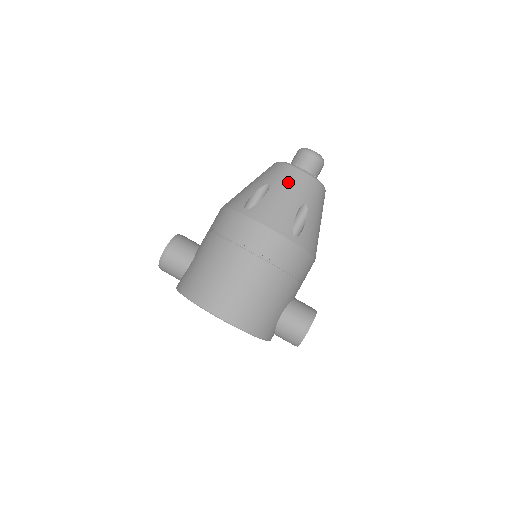
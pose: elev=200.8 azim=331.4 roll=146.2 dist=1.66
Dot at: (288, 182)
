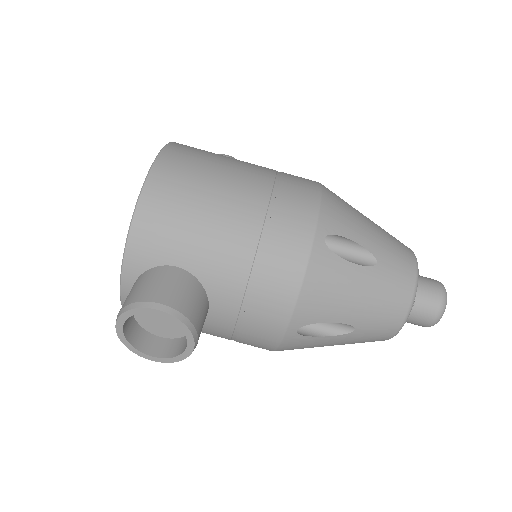
Dot at: (392, 239)
